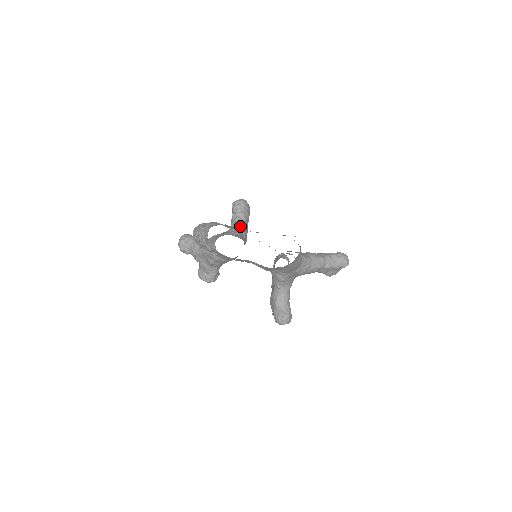
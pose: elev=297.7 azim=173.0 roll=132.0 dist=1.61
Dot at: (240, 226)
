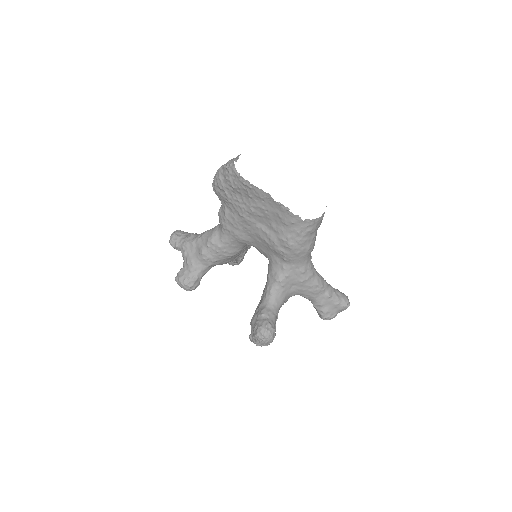
Dot at: occluded
